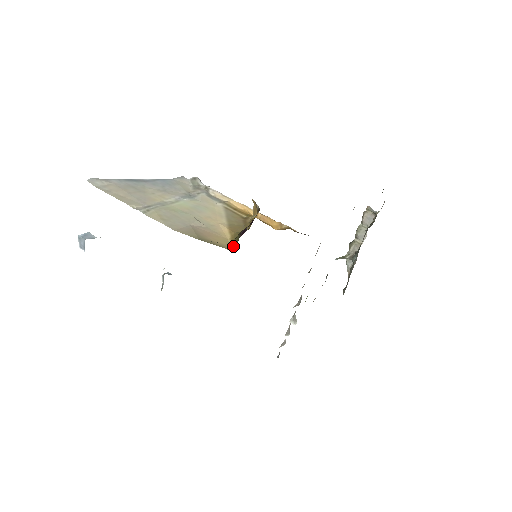
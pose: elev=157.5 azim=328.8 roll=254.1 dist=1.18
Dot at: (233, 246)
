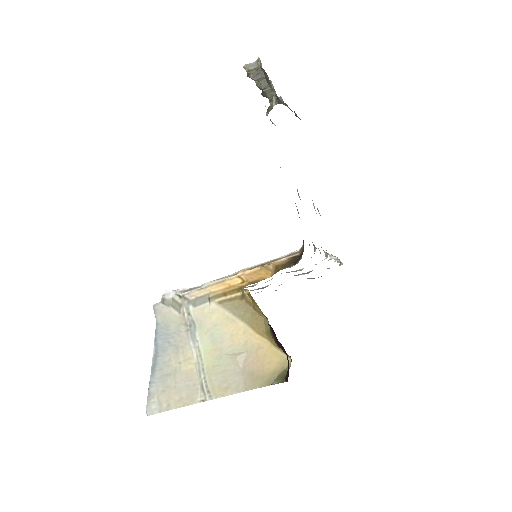
Dot at: (285, 354)
